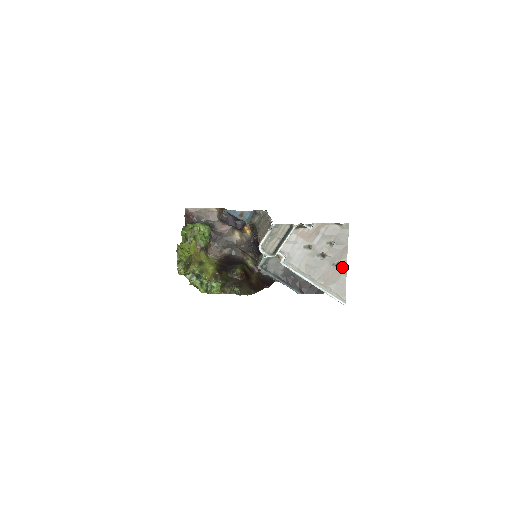
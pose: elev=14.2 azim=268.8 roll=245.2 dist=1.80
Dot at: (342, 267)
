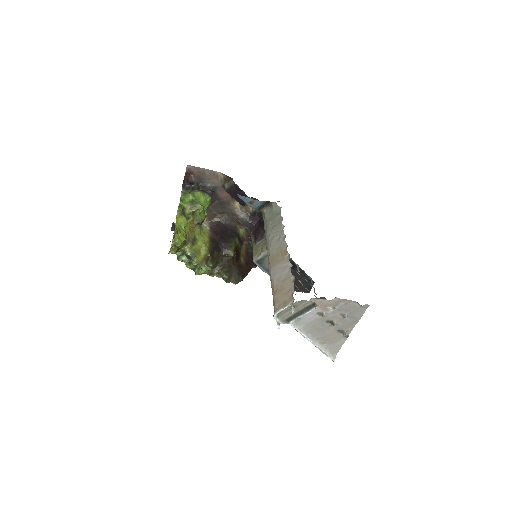
Dot at: (345, 333)
